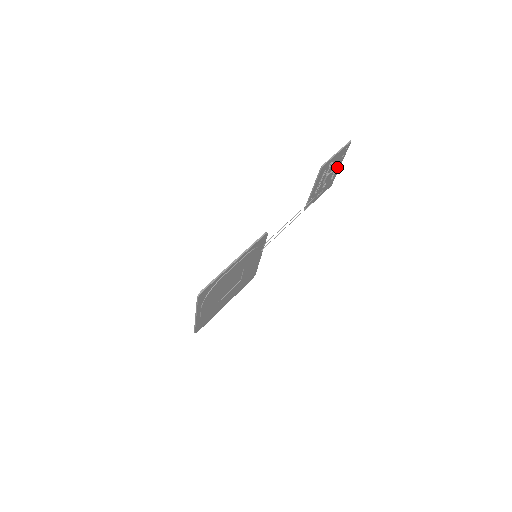
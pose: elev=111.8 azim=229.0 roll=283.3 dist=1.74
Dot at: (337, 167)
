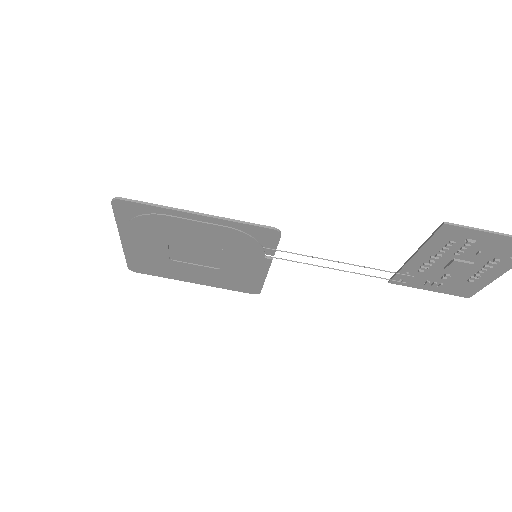
Dot at: (491, 270)
